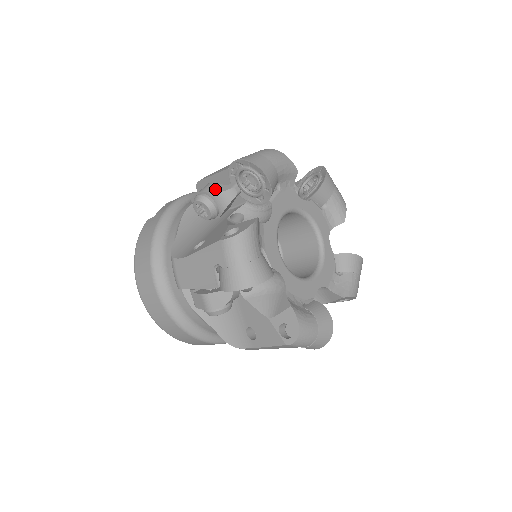
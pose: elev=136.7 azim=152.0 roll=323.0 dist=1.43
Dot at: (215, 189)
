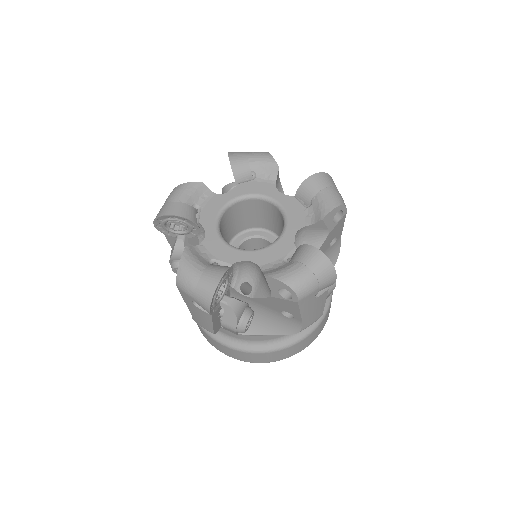
Dot at: (172, 252)
